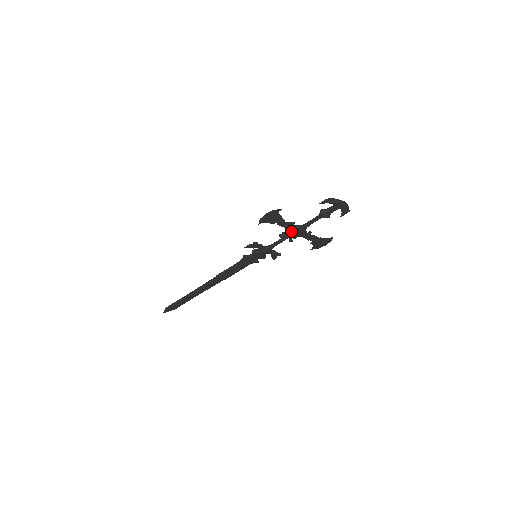
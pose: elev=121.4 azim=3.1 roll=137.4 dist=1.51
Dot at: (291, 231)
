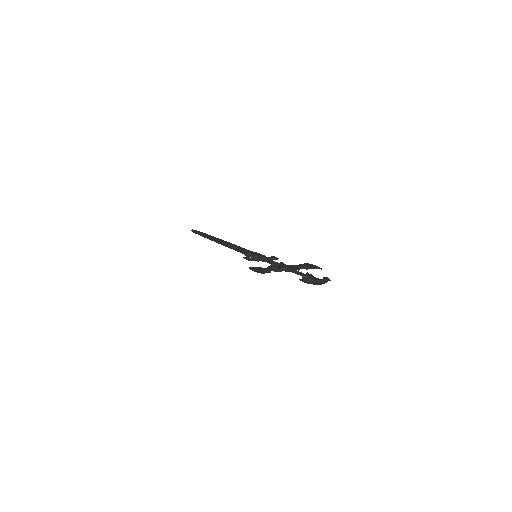
Dot at: occluded
